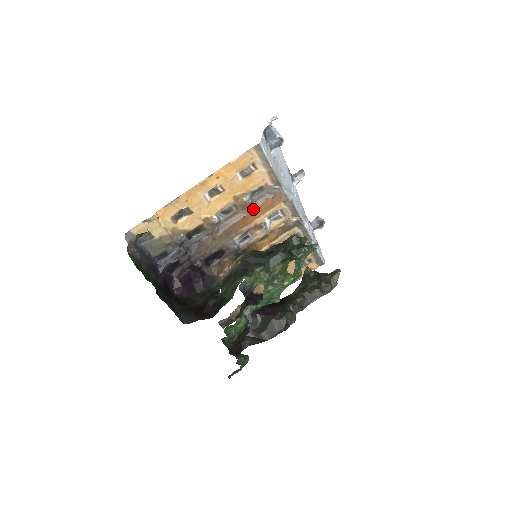
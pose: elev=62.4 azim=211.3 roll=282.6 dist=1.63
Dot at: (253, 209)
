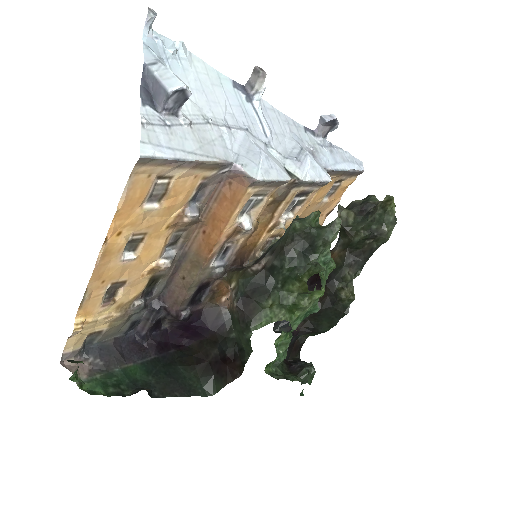
Dot at: (210, 216)
